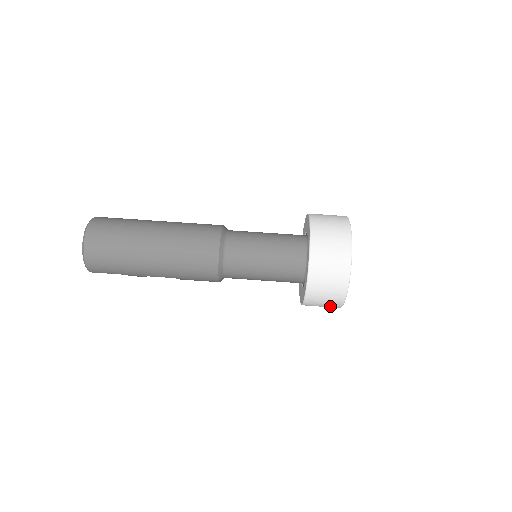
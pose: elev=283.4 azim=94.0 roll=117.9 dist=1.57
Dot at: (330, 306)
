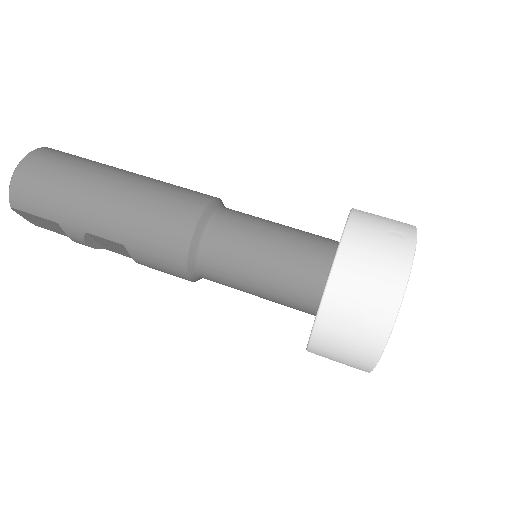
Dot at: (360, 349)
